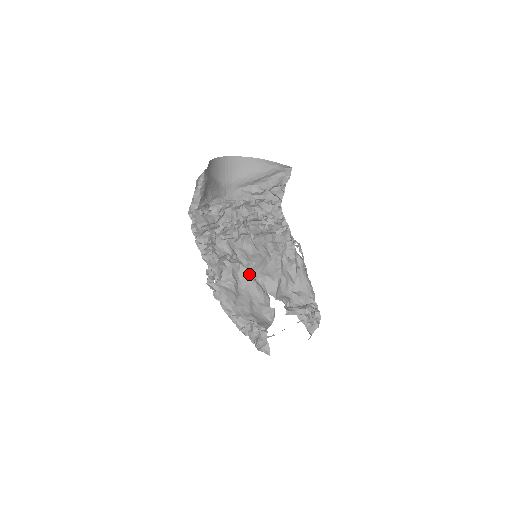
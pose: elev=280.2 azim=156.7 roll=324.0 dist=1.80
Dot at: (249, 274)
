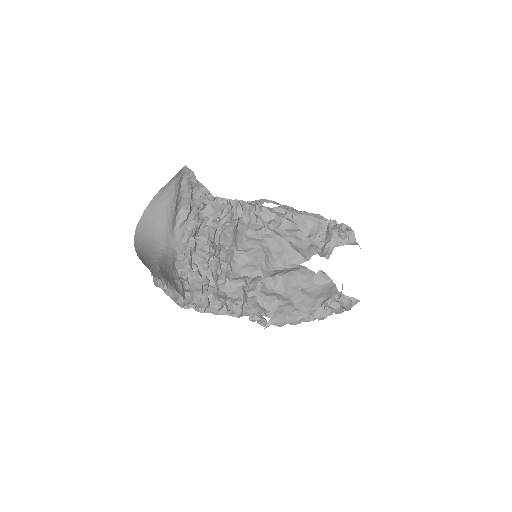
Dot at: (274, 277)
